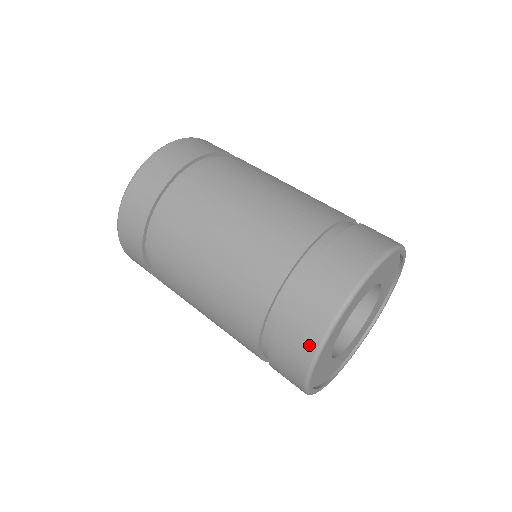
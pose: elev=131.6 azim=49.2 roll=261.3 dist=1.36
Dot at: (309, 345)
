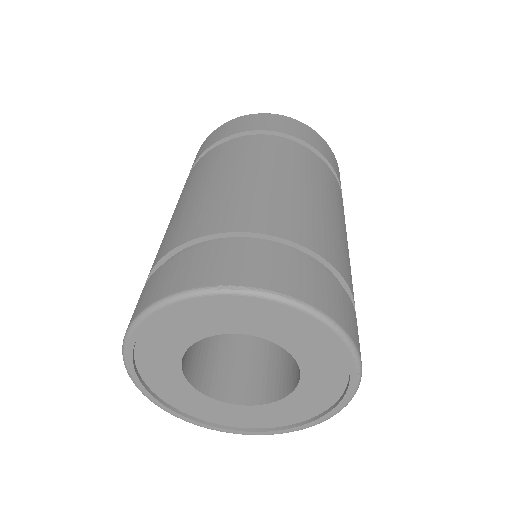
Dot at: (168, 288)
